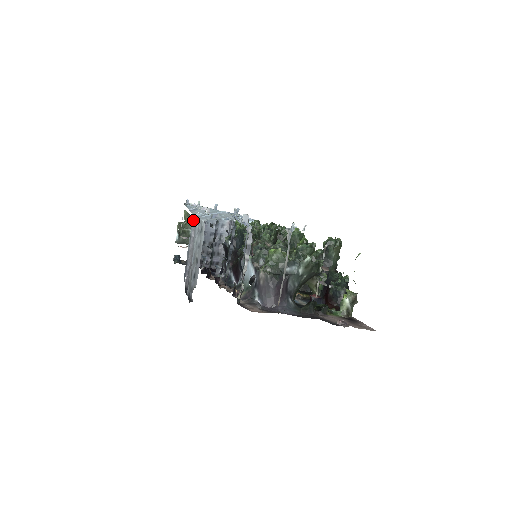
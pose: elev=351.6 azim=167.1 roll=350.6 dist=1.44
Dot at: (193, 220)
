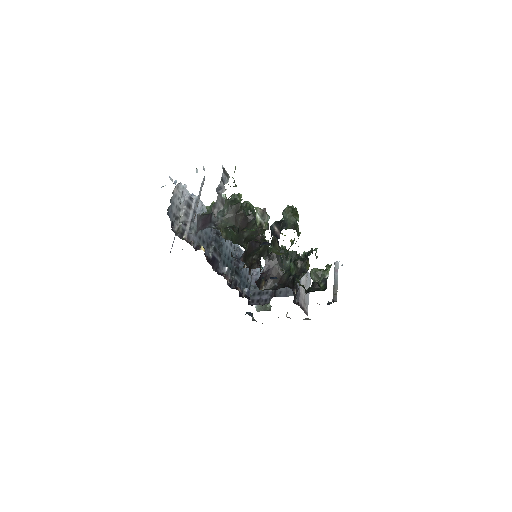
Dot at: occluded
